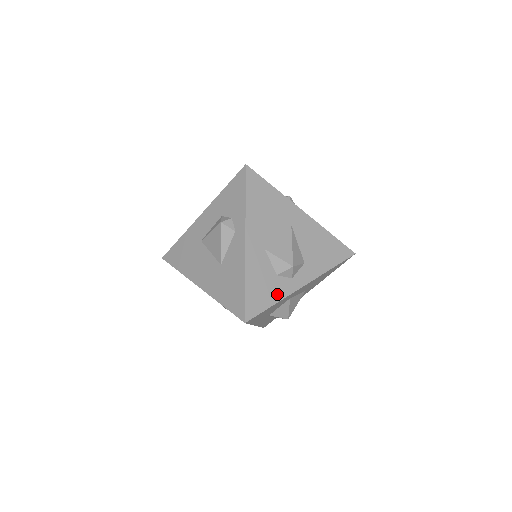
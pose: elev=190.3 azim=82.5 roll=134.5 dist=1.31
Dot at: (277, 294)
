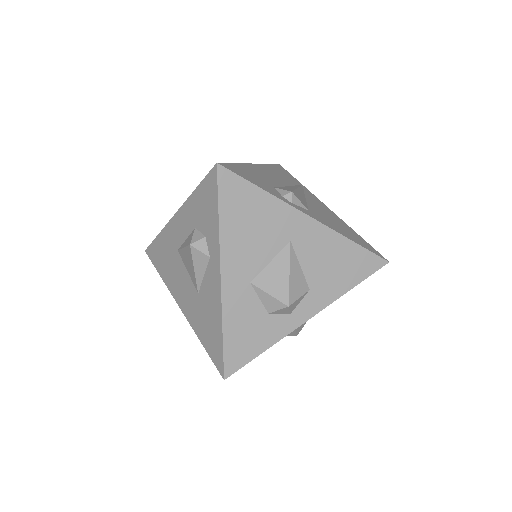
Dot at: (269, 337)
